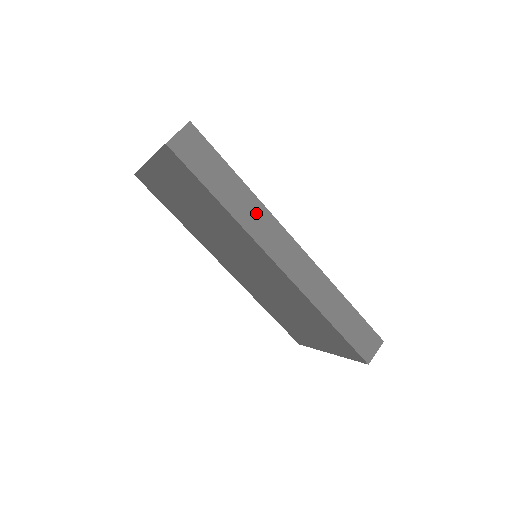
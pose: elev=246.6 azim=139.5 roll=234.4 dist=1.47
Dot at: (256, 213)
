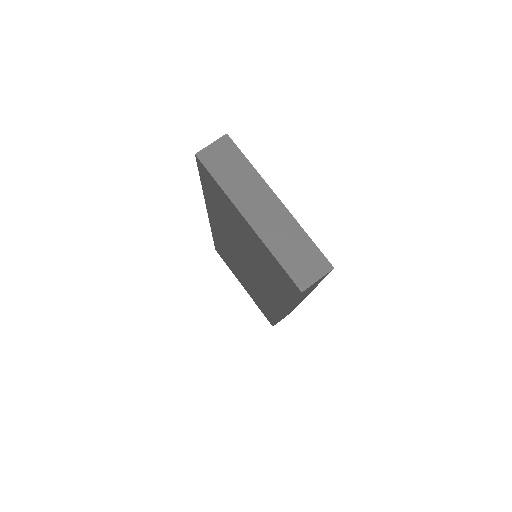
Dot at: occluded
